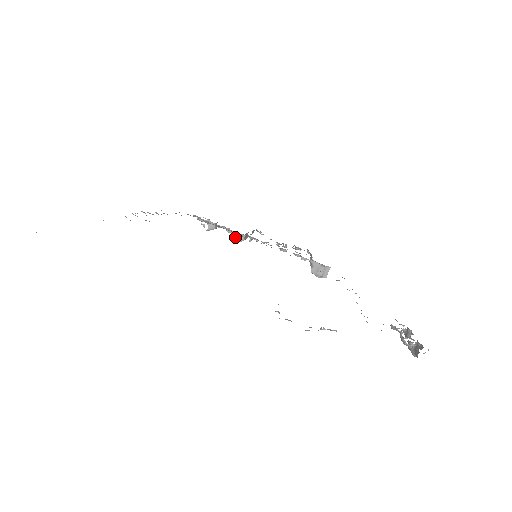
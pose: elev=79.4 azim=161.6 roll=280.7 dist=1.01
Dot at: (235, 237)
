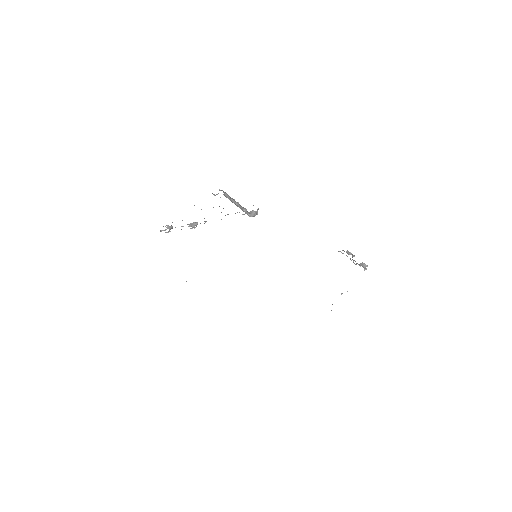
Dot at: (192, 225)
